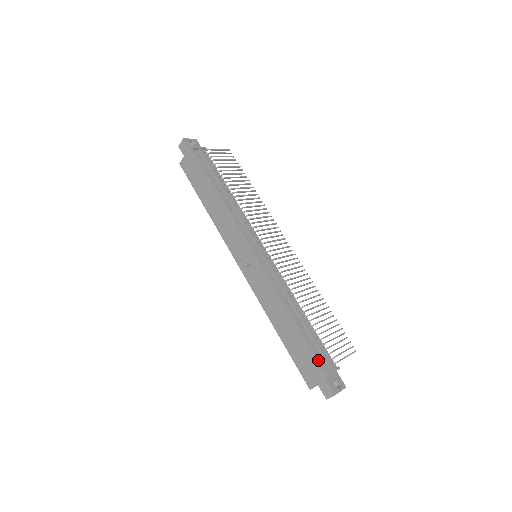
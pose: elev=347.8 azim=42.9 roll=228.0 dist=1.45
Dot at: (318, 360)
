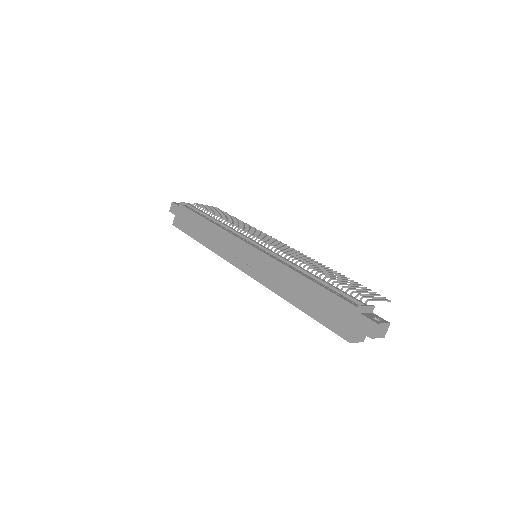
Dot at: (344, 299)
